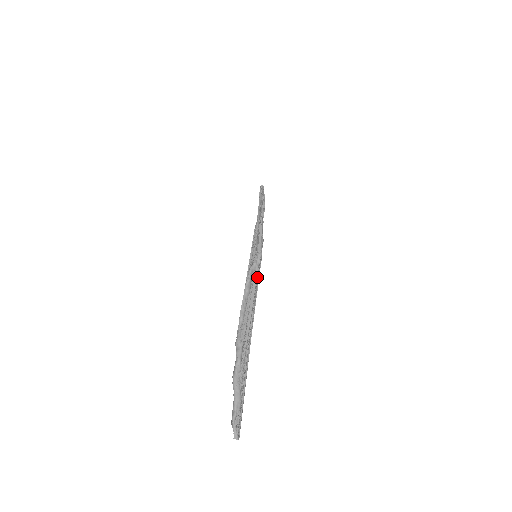
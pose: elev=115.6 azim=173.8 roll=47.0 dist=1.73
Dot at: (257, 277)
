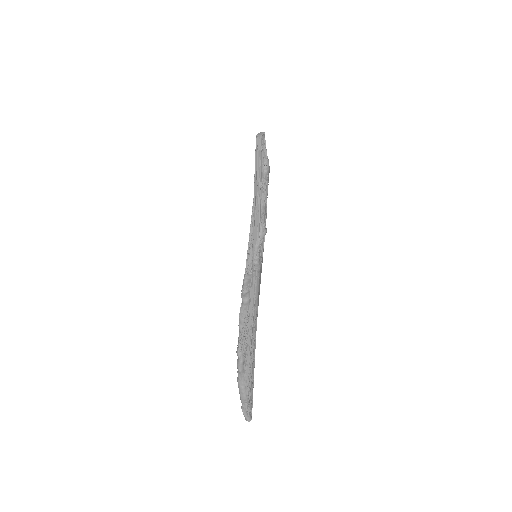
Dot at: (255, 289)
